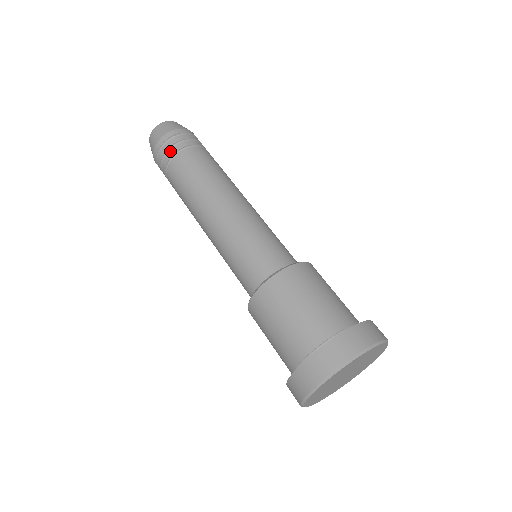
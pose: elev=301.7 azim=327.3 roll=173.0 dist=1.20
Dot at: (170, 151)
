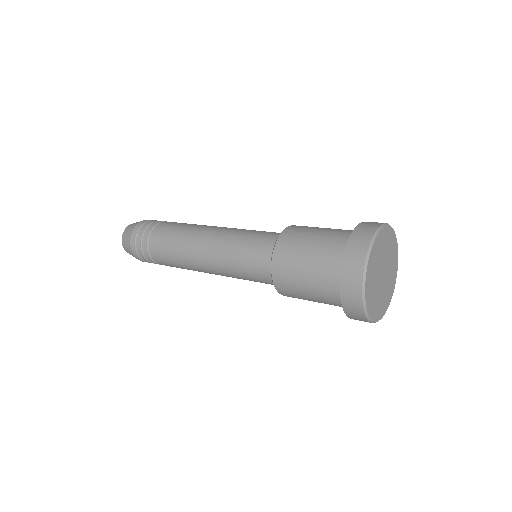
Dot at: (143, 238)
